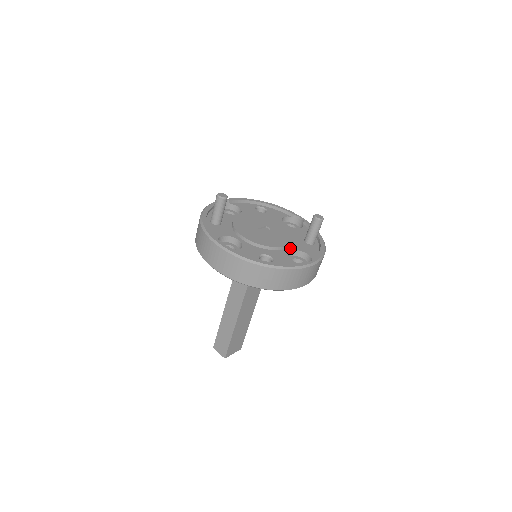
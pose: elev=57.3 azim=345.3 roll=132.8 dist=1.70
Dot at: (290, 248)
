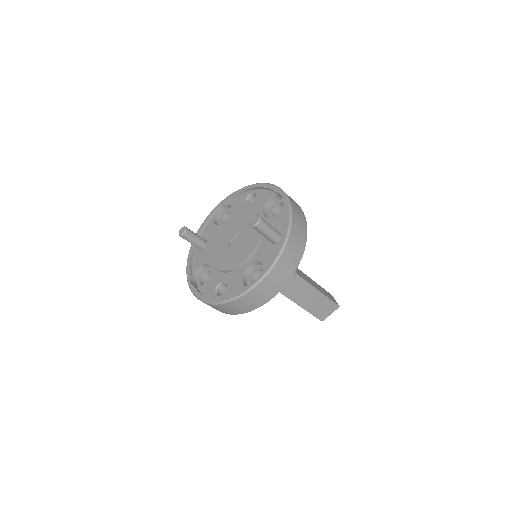
Dot at: (249, 261)
